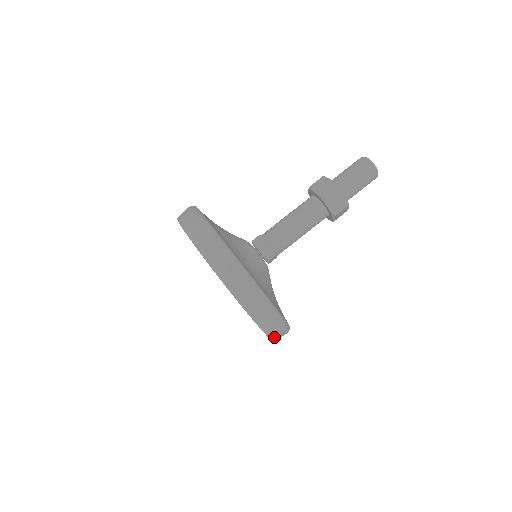
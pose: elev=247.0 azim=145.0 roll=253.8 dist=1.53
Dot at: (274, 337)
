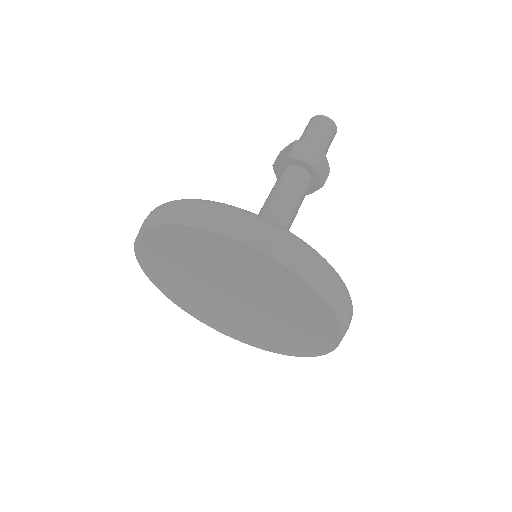
Dot at: (328, 295)
